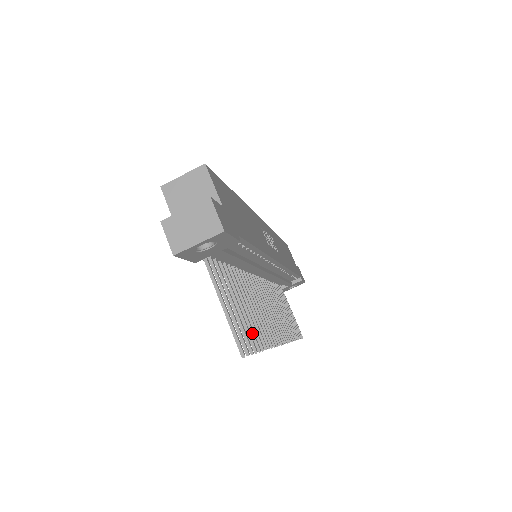
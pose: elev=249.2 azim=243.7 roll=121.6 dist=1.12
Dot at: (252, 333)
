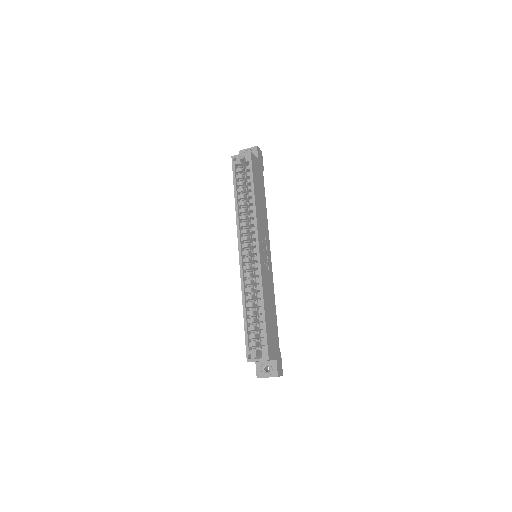
Dot at: occluded
